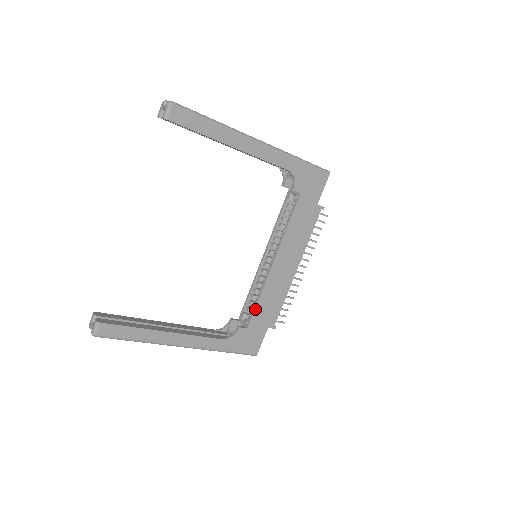
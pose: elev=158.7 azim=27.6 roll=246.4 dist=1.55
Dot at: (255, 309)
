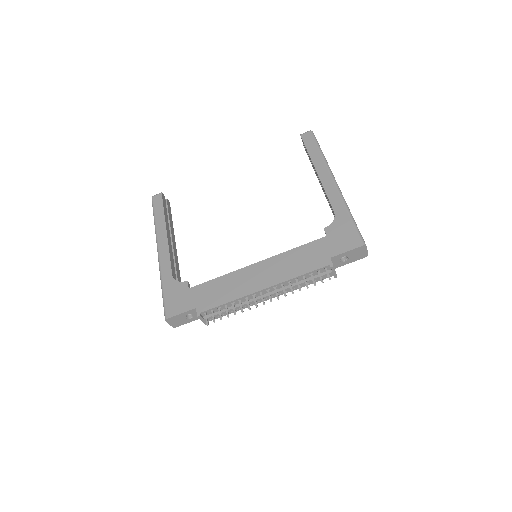
Dot at: (209, 281)
